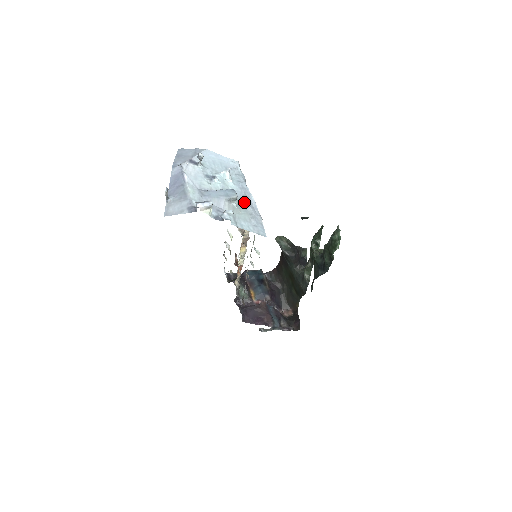
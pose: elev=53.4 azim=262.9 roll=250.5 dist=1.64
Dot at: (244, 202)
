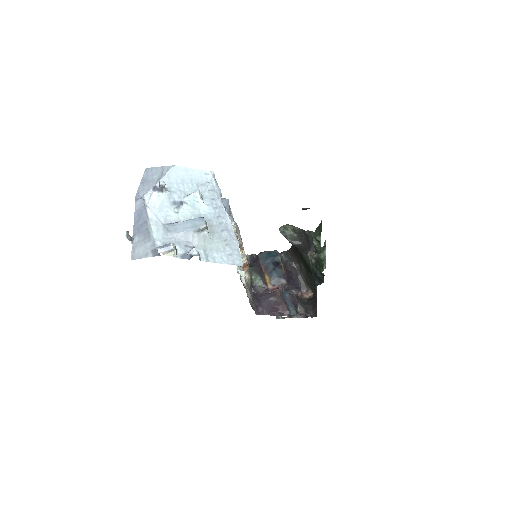
Dot at: (218, 226)
